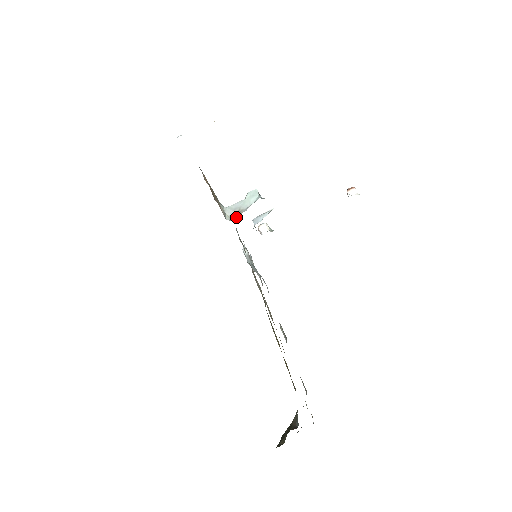
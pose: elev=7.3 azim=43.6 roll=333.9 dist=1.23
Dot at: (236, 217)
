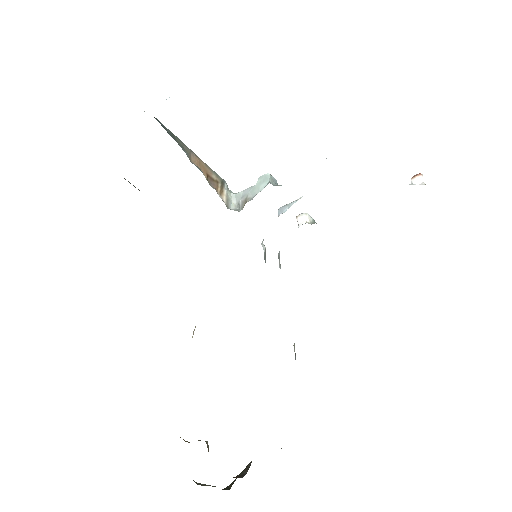
Dot at: (242, 206)
